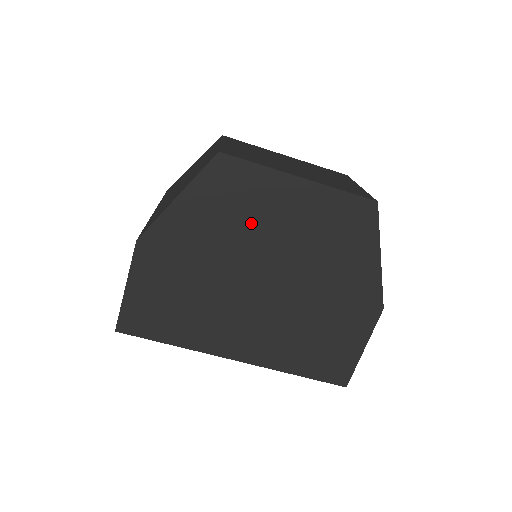
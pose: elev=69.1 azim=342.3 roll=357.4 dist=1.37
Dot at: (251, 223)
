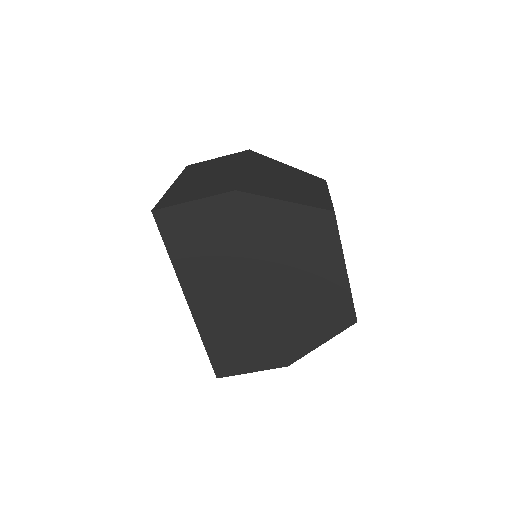
Dot at: (297, 258)
